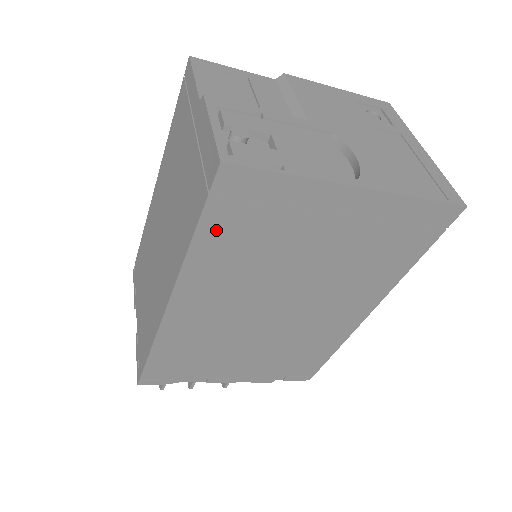
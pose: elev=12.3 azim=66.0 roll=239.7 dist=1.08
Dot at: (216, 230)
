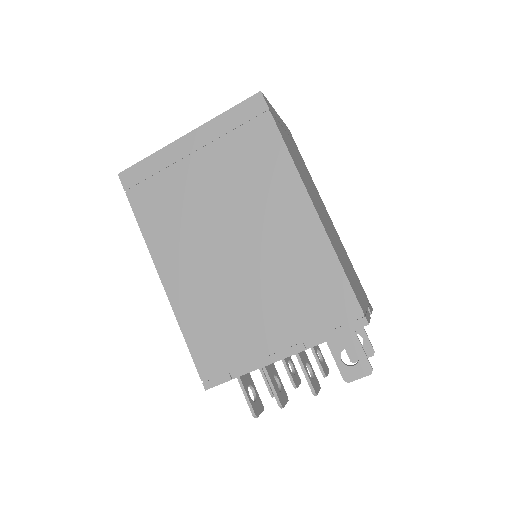
Dot at: (144, 209)
